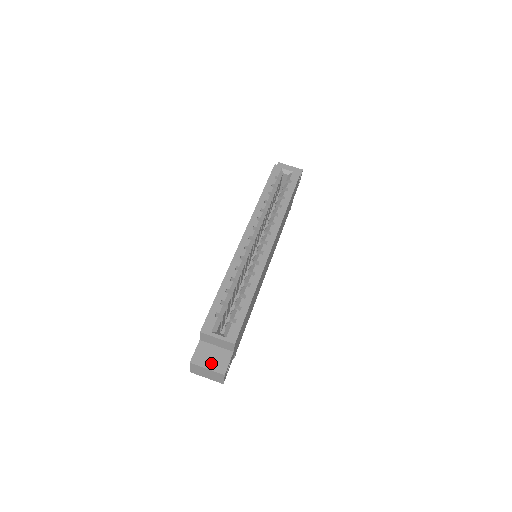
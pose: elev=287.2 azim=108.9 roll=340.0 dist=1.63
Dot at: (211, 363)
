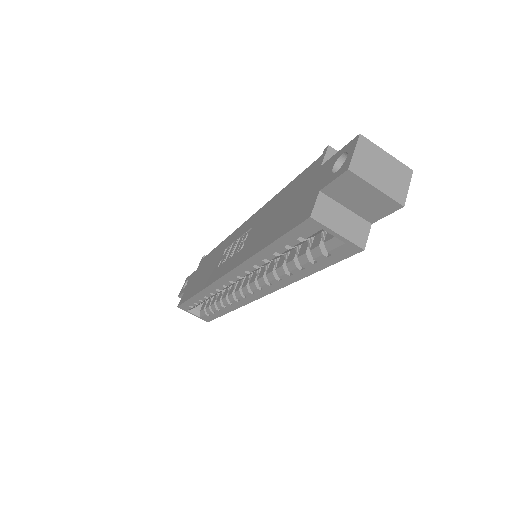
Dot at: occluded
